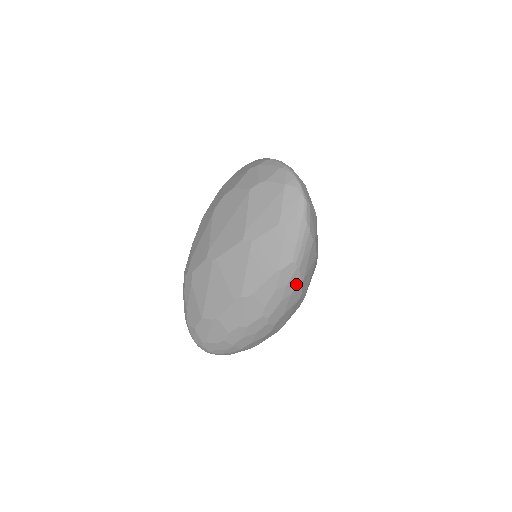
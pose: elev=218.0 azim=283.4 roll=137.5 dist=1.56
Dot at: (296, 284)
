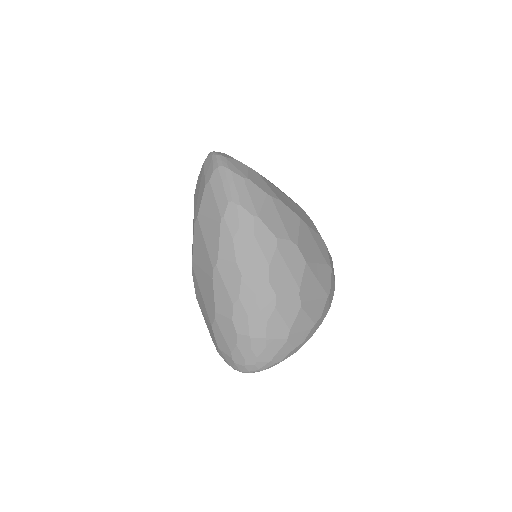
Dot at: (251, 223)
